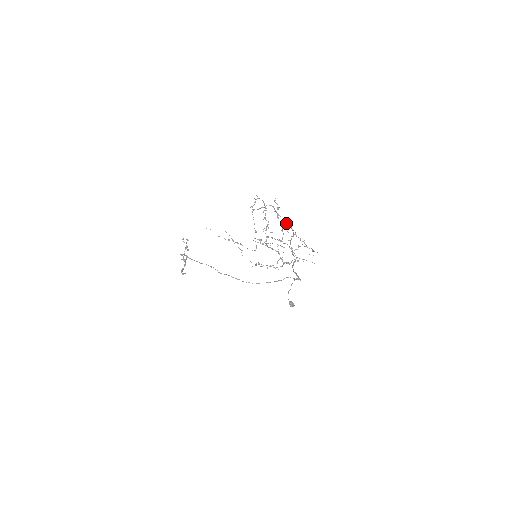
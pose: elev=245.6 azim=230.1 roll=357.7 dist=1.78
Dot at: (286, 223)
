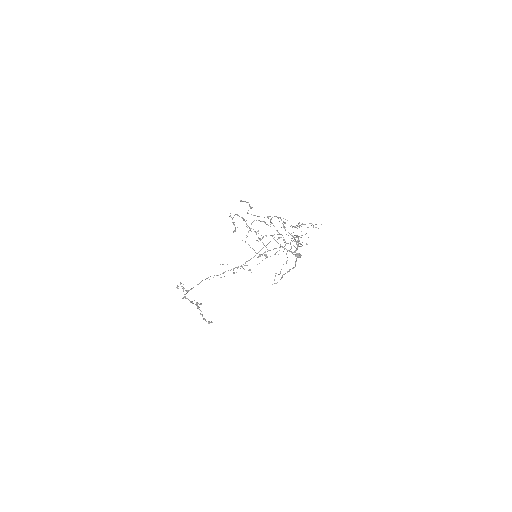
Dot at: occluded
